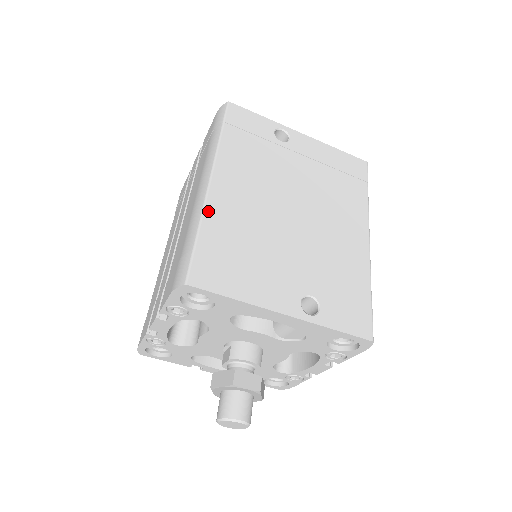
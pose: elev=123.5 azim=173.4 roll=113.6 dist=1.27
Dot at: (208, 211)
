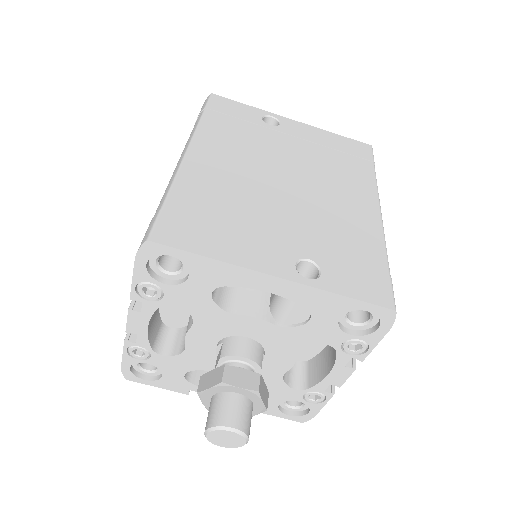
Dot at: (182, 177)
